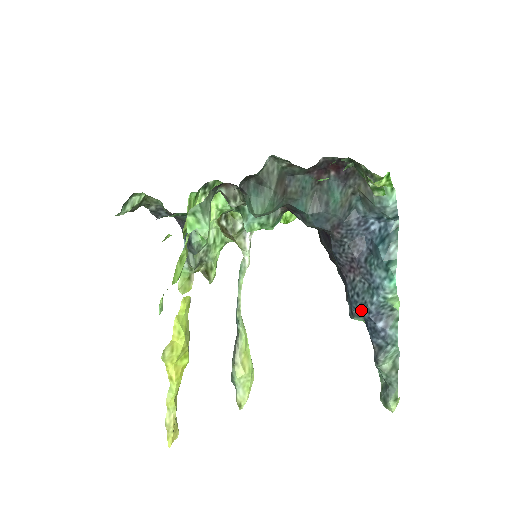
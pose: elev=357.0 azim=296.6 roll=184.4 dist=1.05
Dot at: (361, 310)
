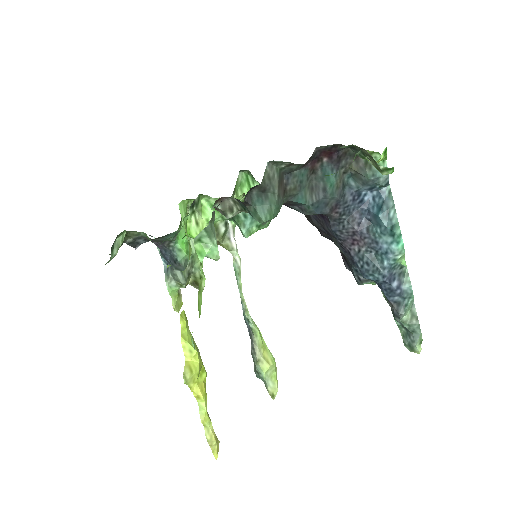
Dot at: (374, 277)
